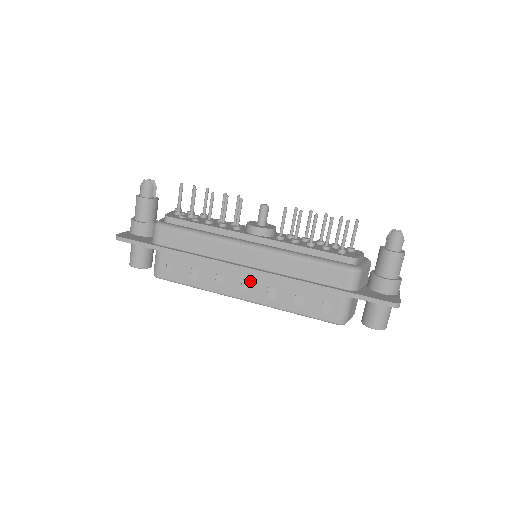
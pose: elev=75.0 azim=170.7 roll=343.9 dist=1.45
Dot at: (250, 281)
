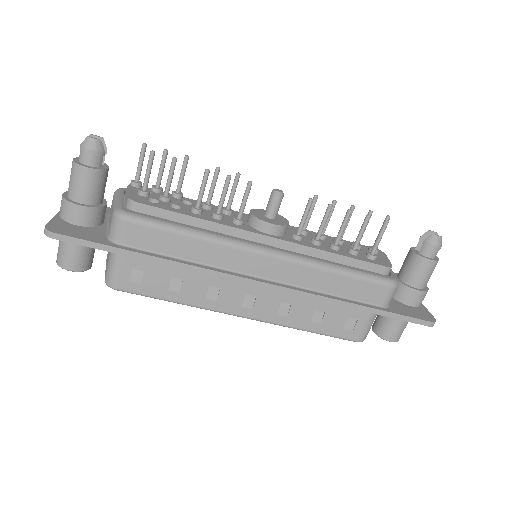
Dot at: (257, 295)
